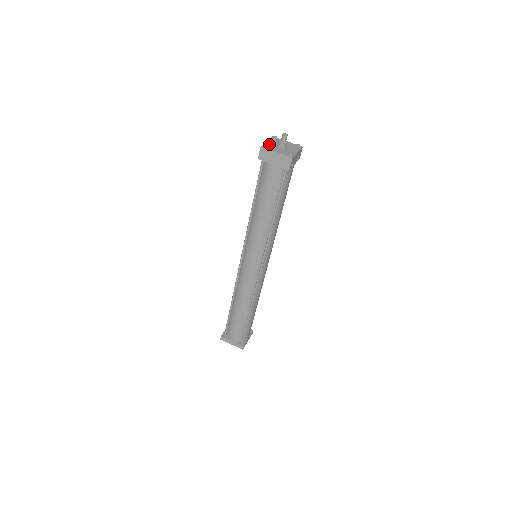
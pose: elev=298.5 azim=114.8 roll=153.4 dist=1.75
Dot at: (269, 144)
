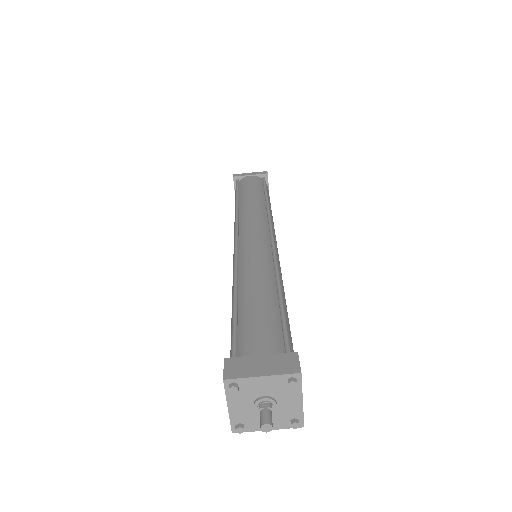
Dot at: (239, 416)
